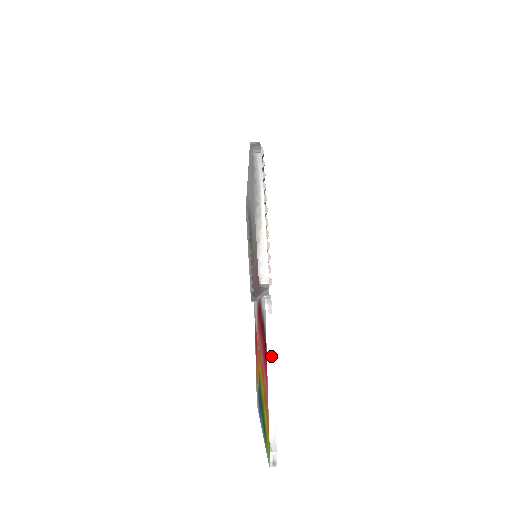
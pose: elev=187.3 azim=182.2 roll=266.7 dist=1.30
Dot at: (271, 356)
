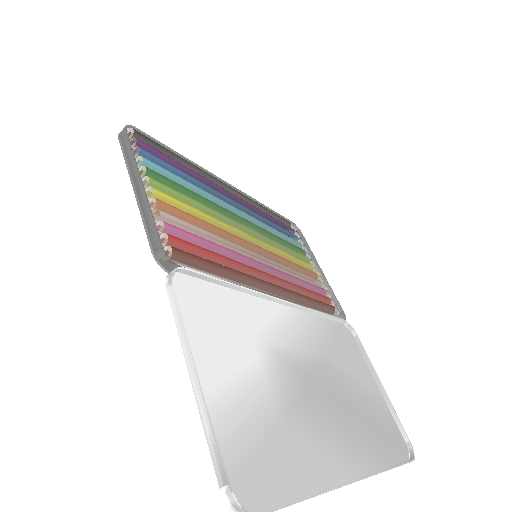
Dot at: (184, 339)
